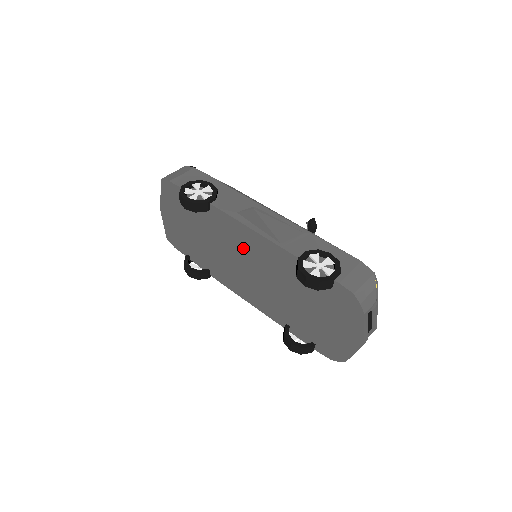
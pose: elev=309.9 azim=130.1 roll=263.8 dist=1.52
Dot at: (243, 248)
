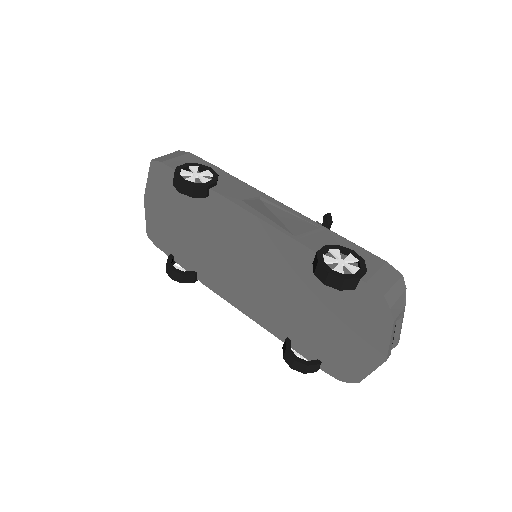
Dot at: (245, 243)
